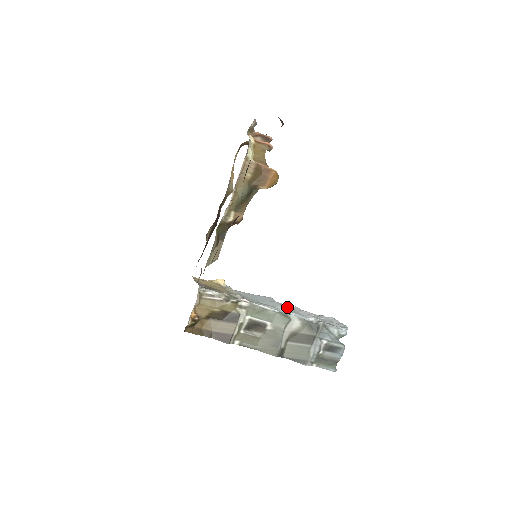
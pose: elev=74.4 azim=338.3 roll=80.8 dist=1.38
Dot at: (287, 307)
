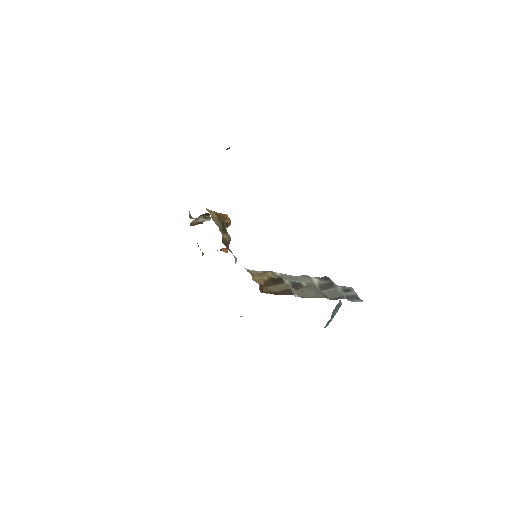
Dot at: occluded
